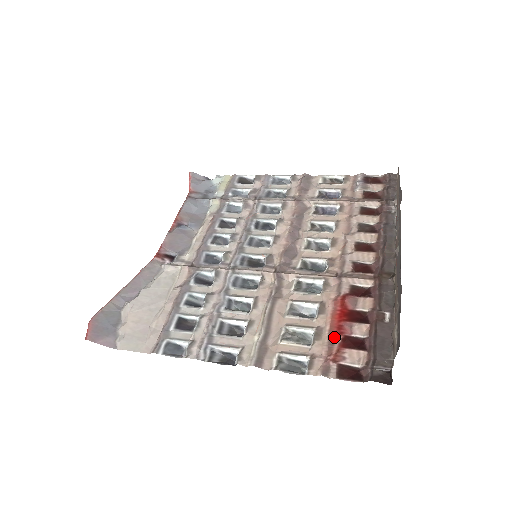
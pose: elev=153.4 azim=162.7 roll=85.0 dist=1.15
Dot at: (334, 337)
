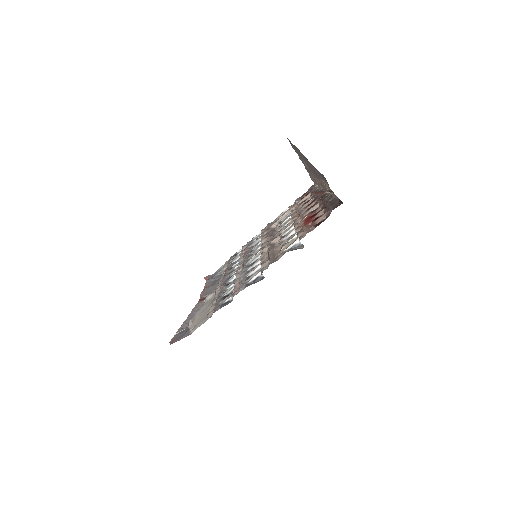
Dot at: (308, 225)
